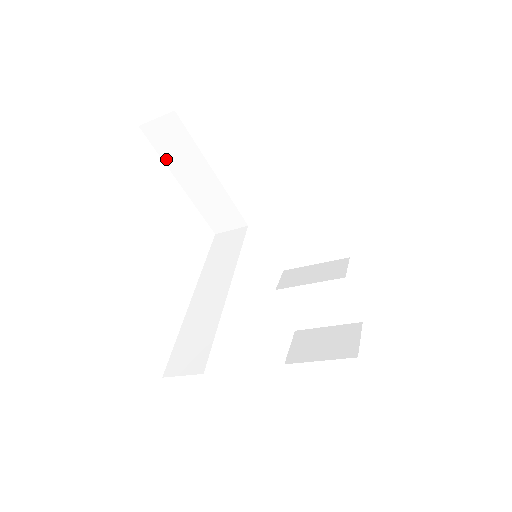
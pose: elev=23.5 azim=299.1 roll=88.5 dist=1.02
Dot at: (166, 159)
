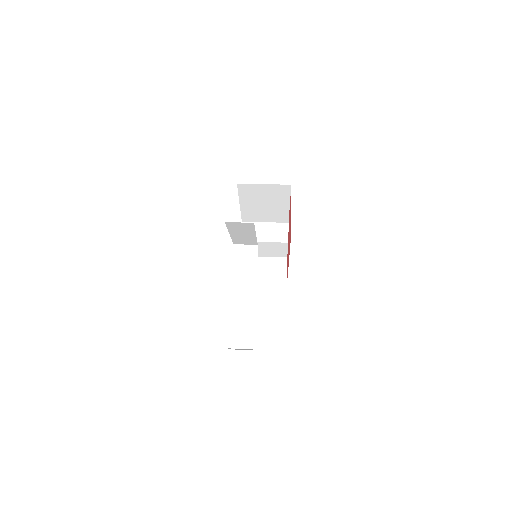
Dot at: (230, 229)
